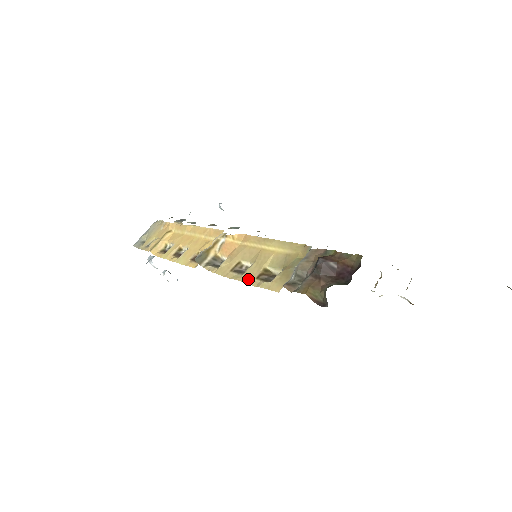
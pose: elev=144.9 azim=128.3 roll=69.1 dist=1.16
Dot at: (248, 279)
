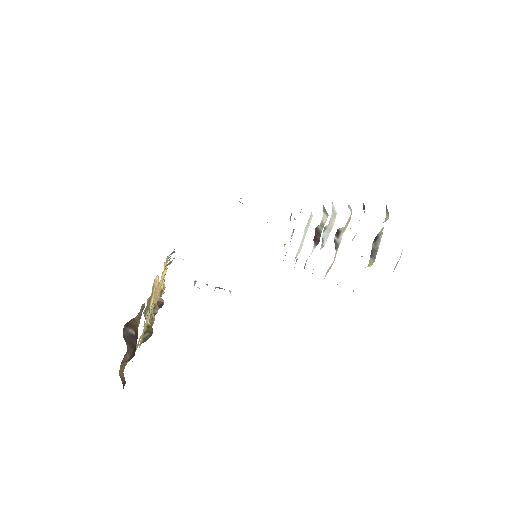
Dot at: occluded
